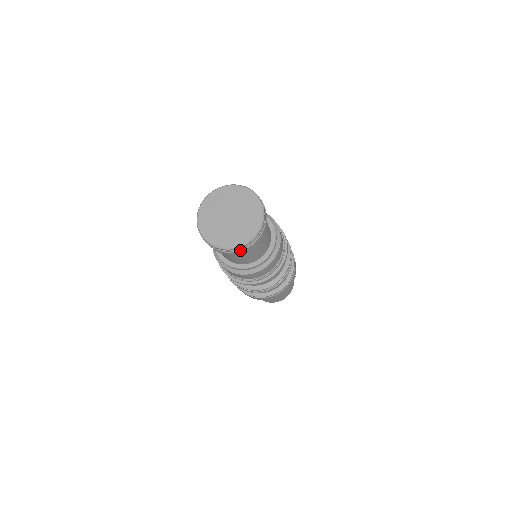
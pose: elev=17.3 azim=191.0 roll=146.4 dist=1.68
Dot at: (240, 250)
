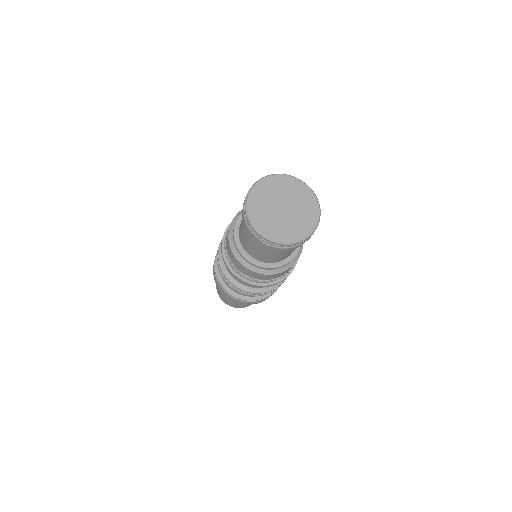
Dot at: (280, 247)
